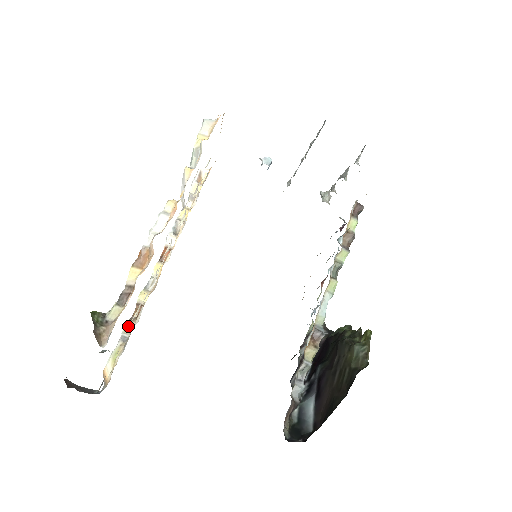
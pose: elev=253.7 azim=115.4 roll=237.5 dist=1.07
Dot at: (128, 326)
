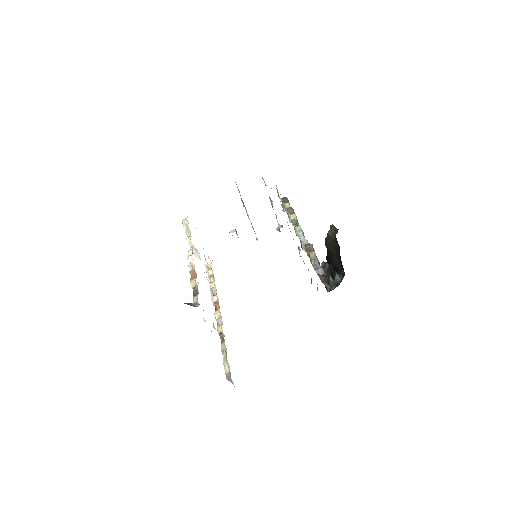
Dot at: (222, 346)
